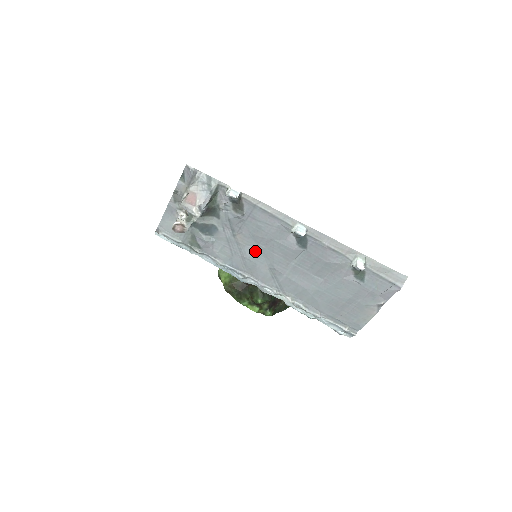
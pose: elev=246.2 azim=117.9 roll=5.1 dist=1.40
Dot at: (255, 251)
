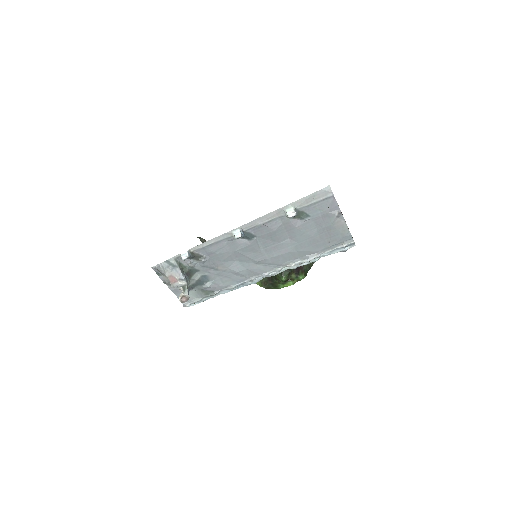
Dot at: (237, 265)
